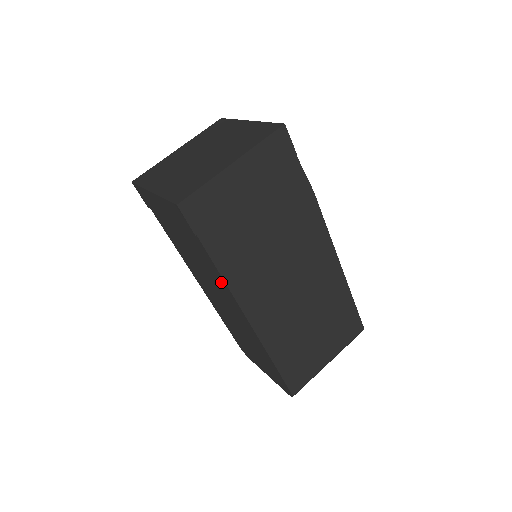
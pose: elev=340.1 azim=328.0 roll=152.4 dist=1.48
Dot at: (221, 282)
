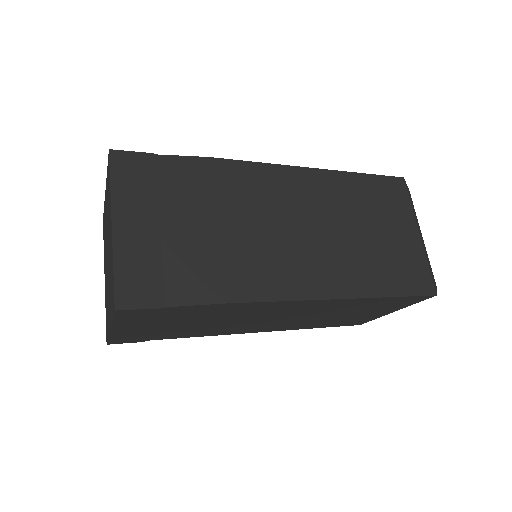
Dot at: occluded
